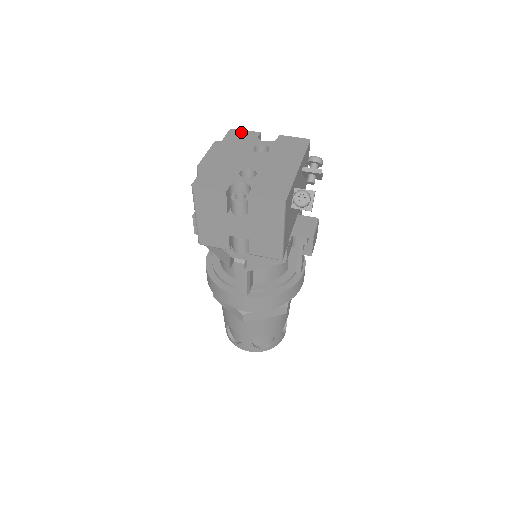
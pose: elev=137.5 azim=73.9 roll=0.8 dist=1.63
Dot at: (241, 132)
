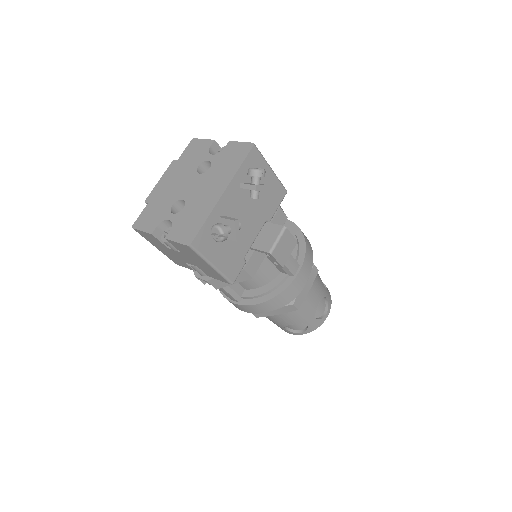
Dot at: (198, 143)
